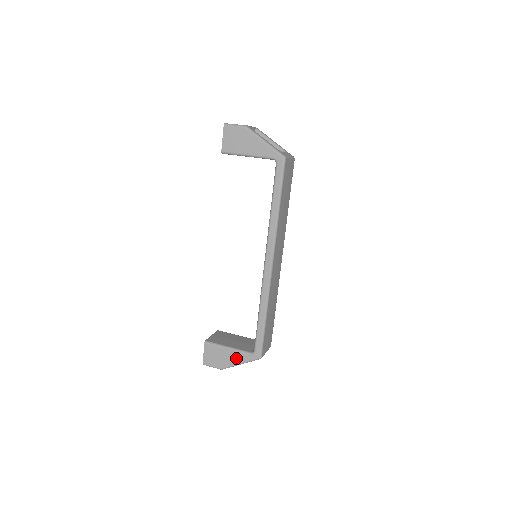
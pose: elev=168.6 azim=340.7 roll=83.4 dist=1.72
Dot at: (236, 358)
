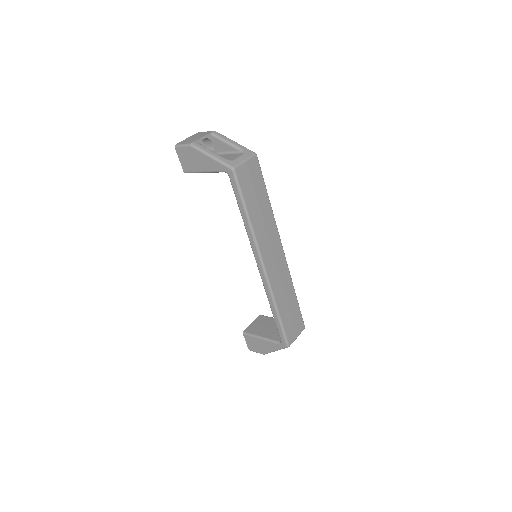
Dot at: (270, 346)
